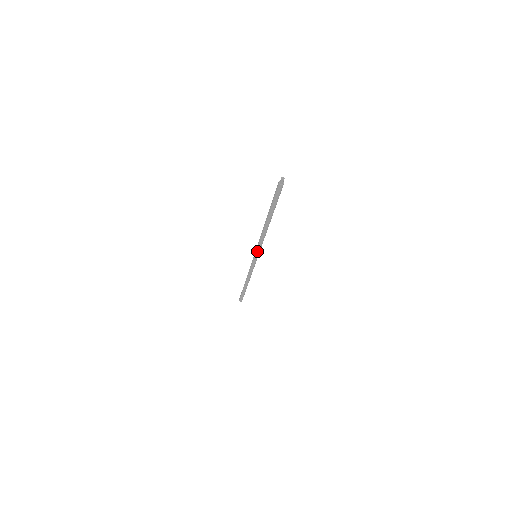
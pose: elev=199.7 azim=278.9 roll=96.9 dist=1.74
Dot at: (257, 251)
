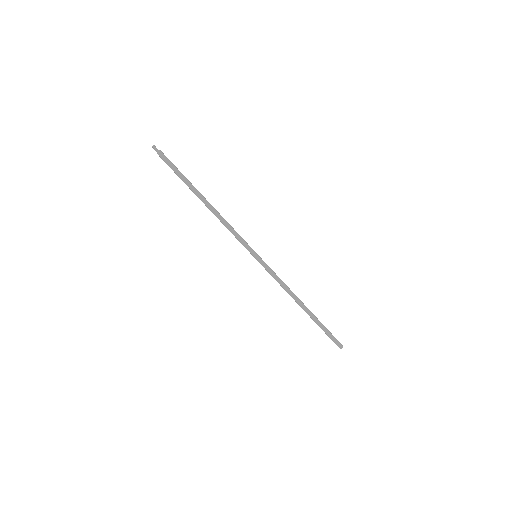
Dot at: (245, 246)
